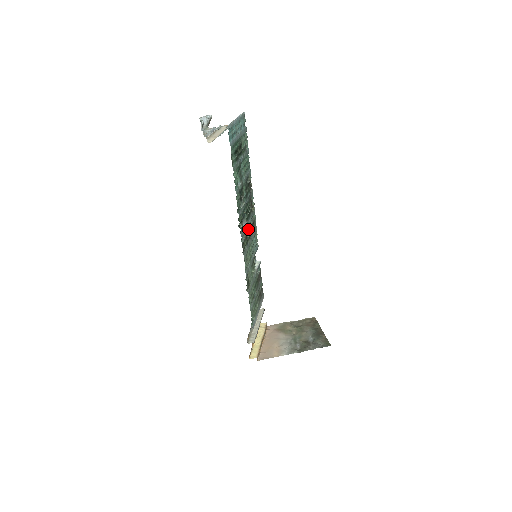
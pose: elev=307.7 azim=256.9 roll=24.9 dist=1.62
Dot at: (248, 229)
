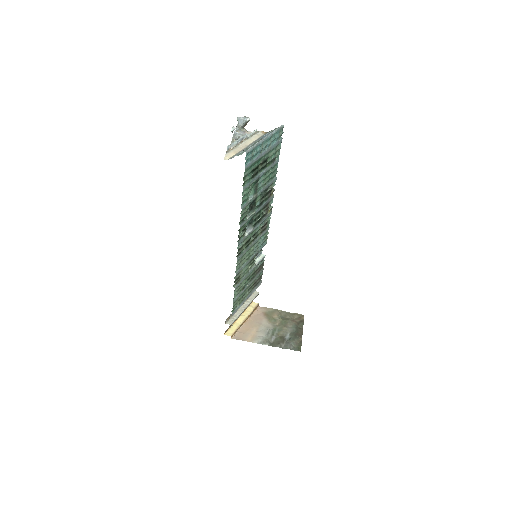
Dot at: (253, 233)
